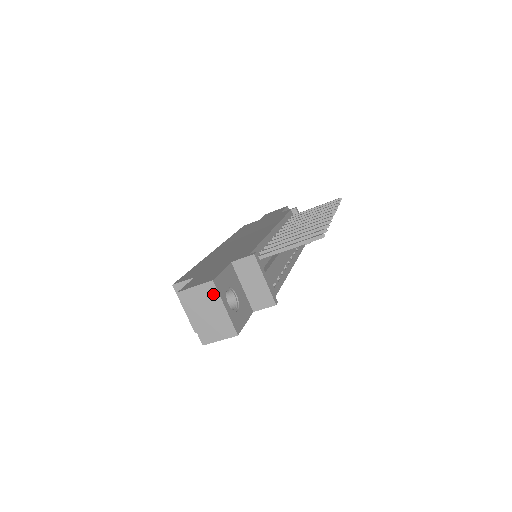
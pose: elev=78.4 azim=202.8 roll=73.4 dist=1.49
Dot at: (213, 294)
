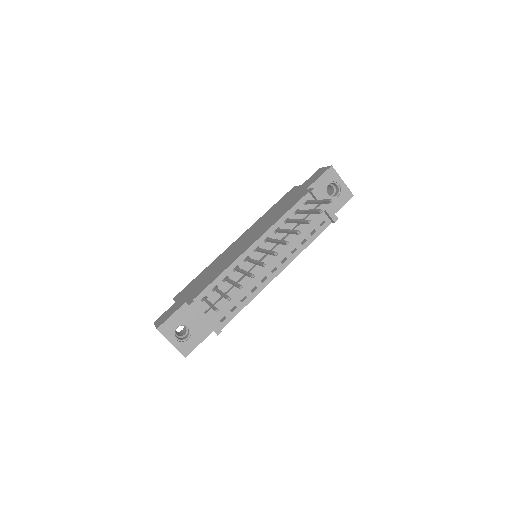
Dot at: (162, 334)
